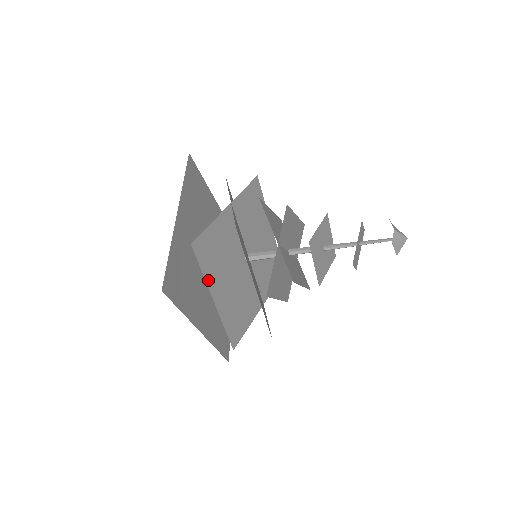
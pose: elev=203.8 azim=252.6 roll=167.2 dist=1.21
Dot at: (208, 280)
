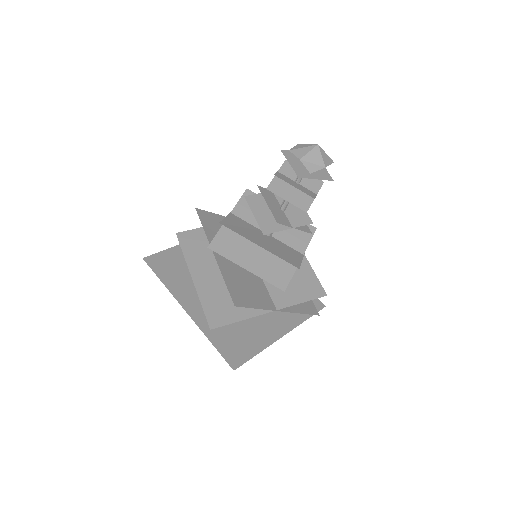
Dot at: (189, 261)
